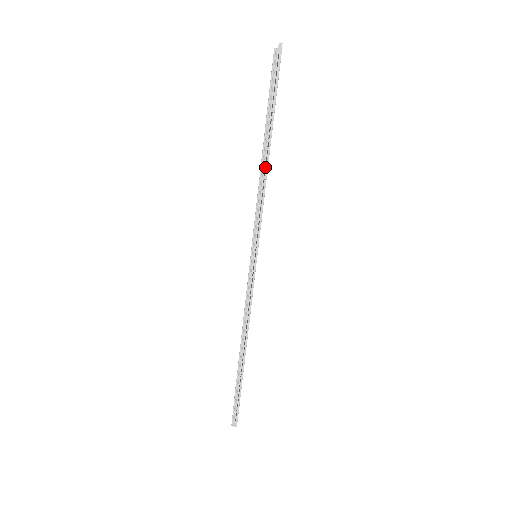
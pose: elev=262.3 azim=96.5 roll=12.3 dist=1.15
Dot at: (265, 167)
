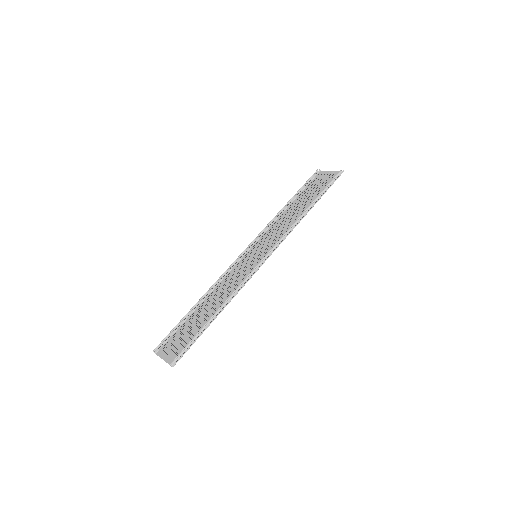
Dot at: (306, 213)
